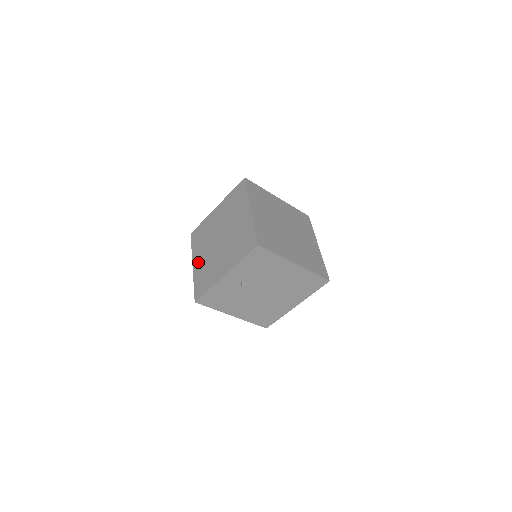
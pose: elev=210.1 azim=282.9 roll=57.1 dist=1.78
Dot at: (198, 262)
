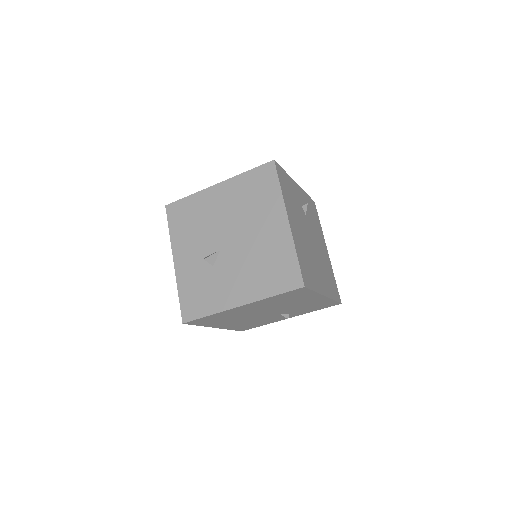
Dot at: occluded
